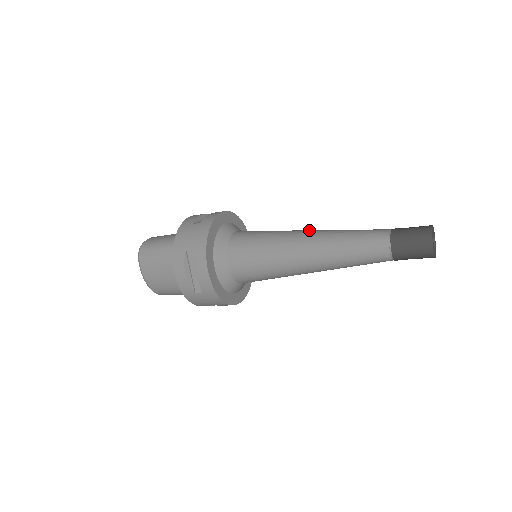
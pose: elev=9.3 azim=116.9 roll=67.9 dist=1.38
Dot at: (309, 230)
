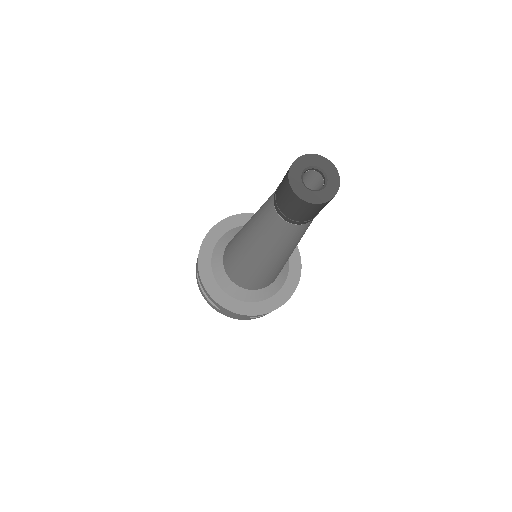
Dot at: occluded
